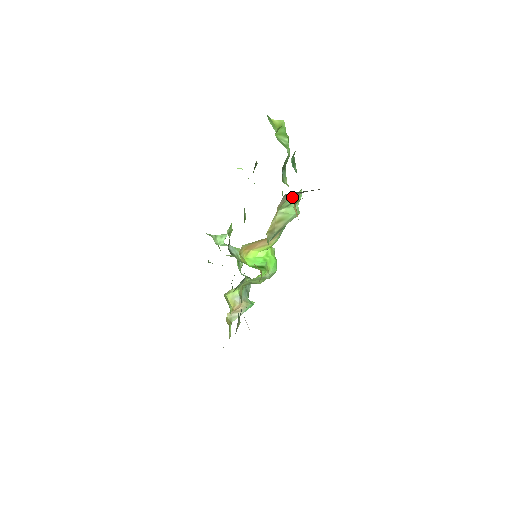
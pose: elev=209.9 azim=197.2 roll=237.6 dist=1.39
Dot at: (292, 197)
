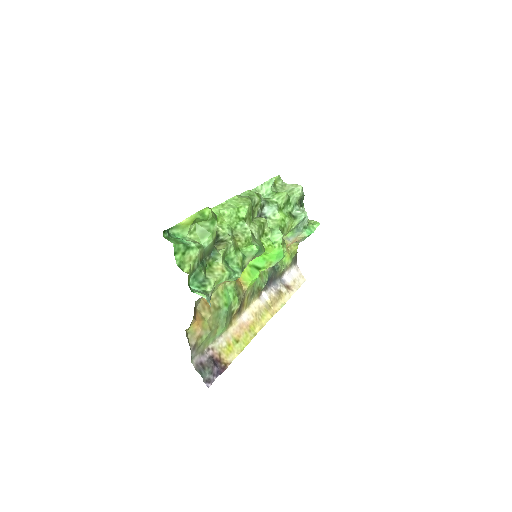
Dot at: occluded
